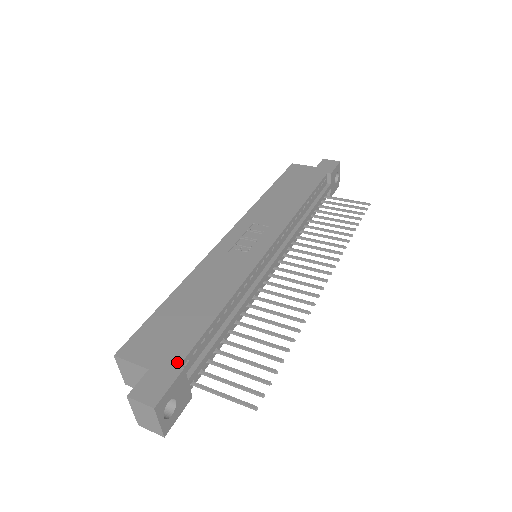
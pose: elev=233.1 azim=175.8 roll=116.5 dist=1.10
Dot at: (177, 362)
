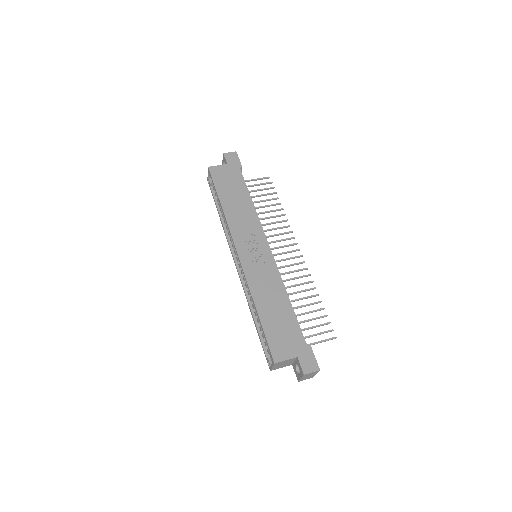
Dot at: (305, 345)
